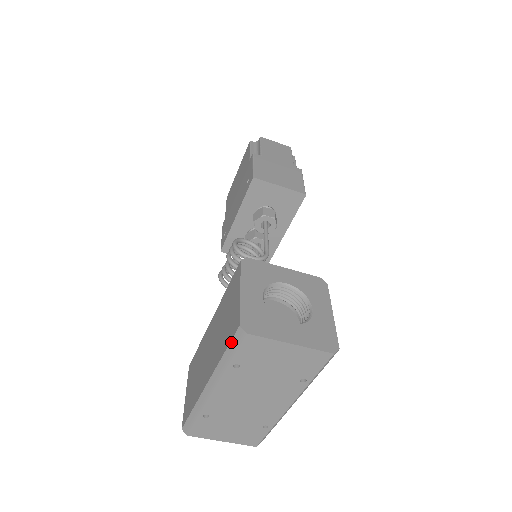
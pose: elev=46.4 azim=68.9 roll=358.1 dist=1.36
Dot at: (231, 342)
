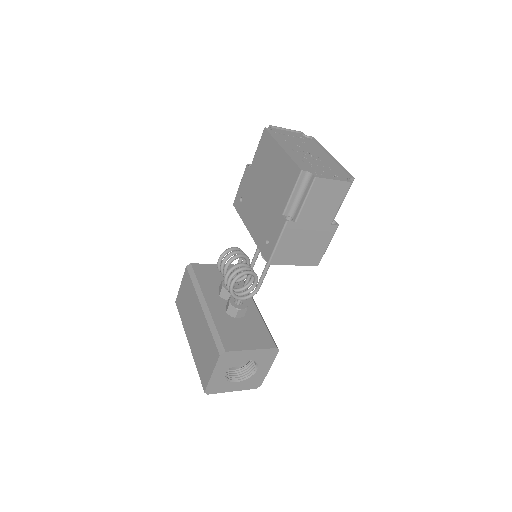
Dot at: occluded
